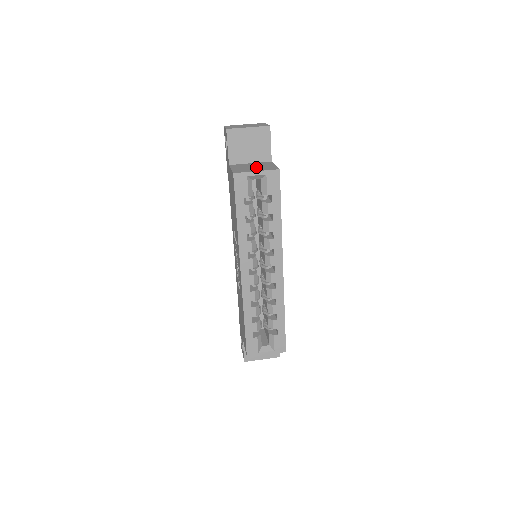
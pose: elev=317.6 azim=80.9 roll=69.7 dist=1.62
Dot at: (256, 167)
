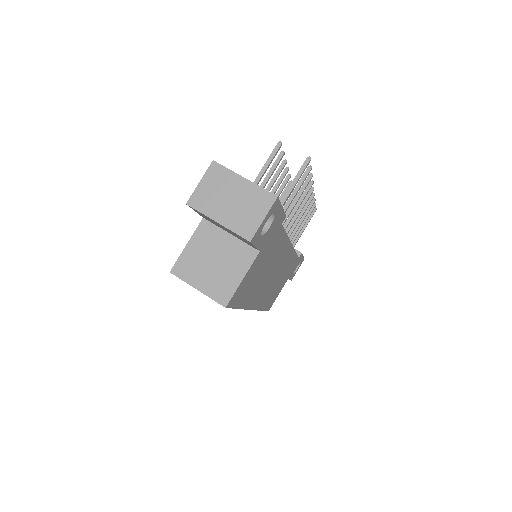
Dot at: (214, 268)
